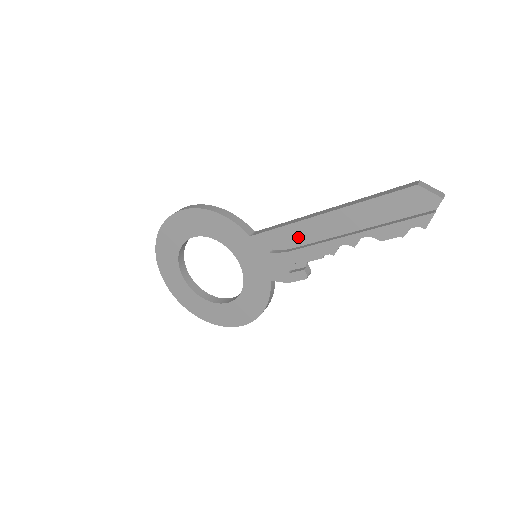
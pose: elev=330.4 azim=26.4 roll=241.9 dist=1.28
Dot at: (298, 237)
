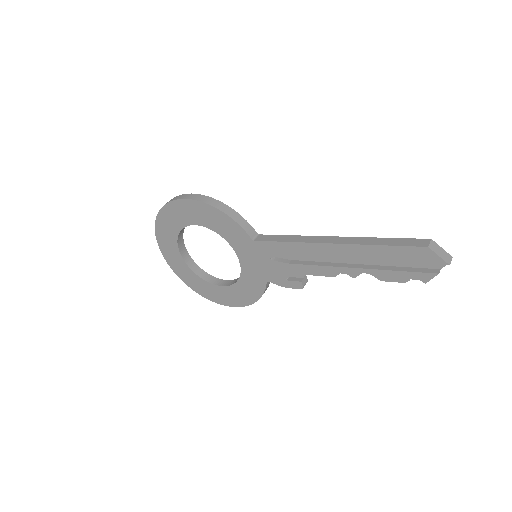
Dot at: (301, 255)
